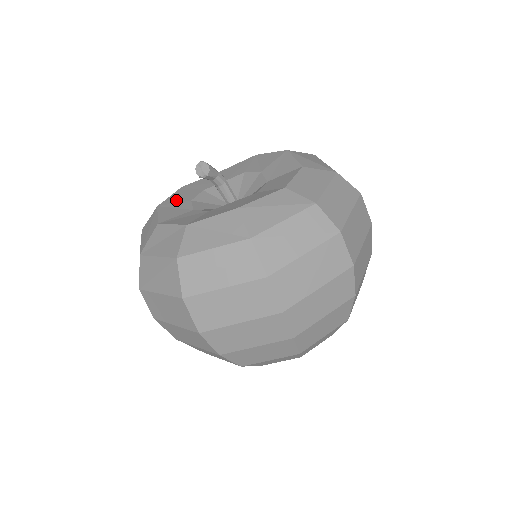
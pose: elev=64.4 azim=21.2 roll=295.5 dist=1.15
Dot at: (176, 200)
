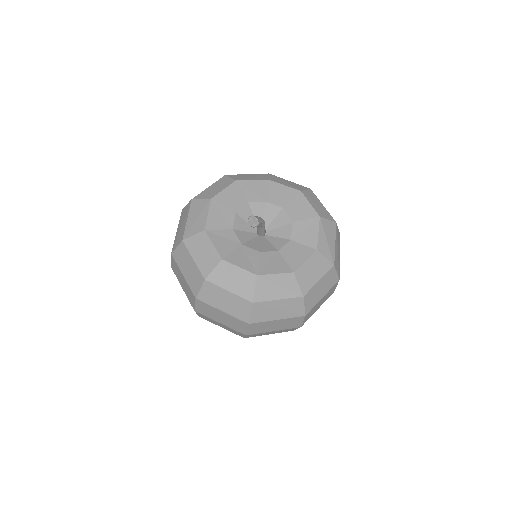
Dot at: (226, 202)
